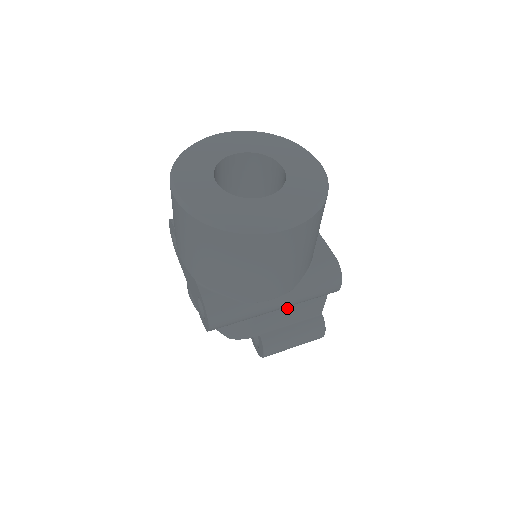
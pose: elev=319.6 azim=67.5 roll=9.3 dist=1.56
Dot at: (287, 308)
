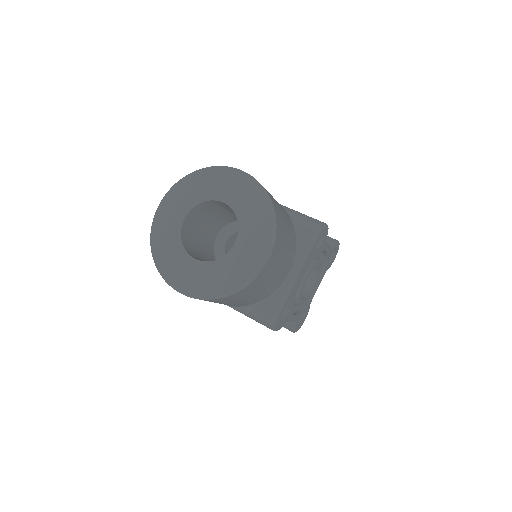
Dot at: occluded
